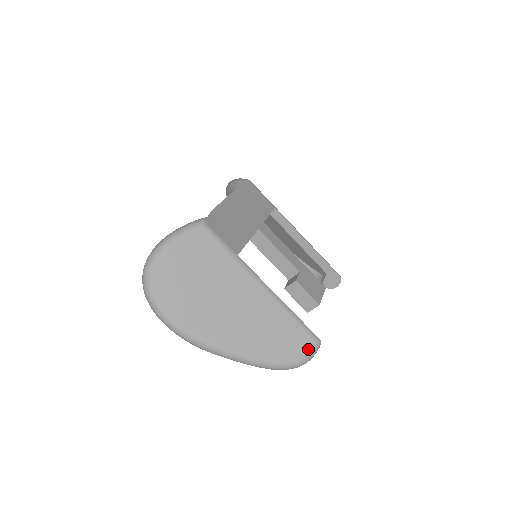
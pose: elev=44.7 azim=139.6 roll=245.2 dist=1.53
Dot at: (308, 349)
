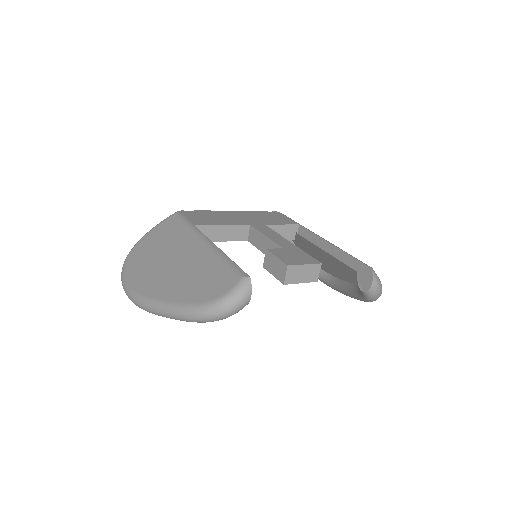
Dot at: (231, 286)
